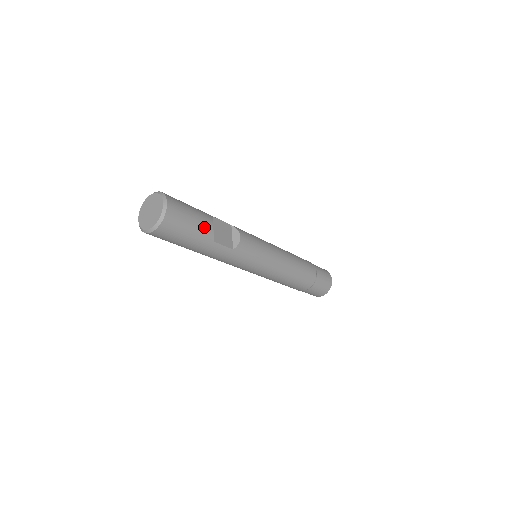
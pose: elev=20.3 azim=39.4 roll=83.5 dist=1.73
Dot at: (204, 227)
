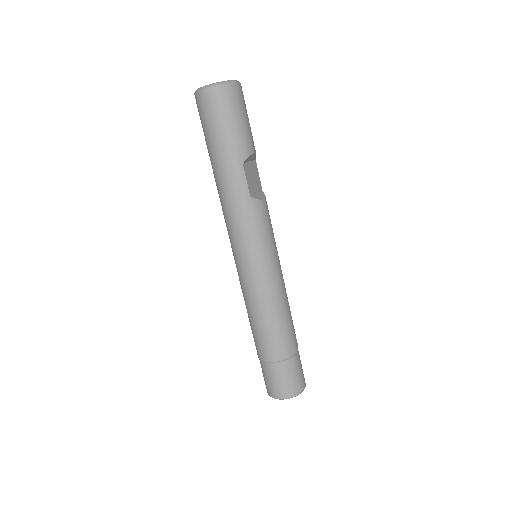
Dot at: (247, 140)
